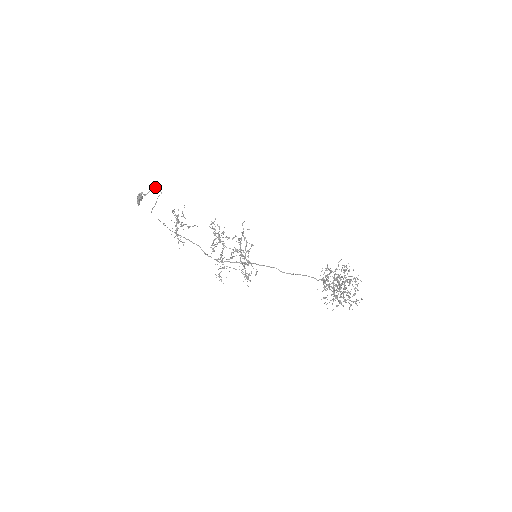
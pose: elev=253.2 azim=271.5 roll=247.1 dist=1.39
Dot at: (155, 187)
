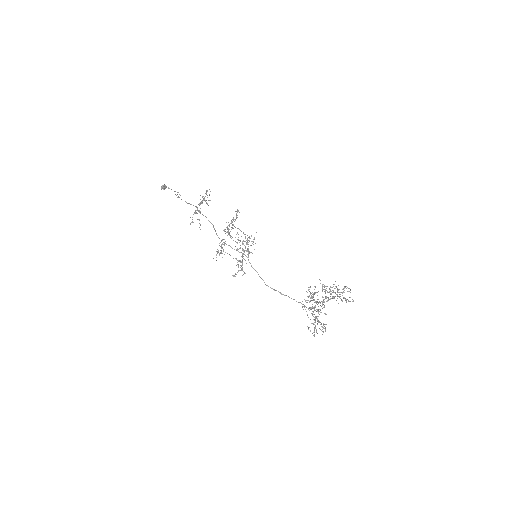
Dot at: (178, 192)
